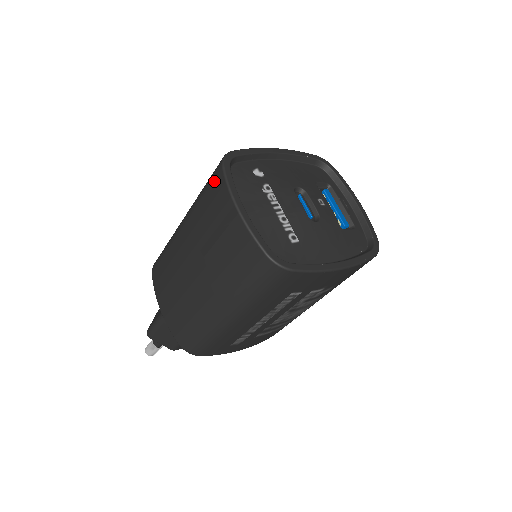
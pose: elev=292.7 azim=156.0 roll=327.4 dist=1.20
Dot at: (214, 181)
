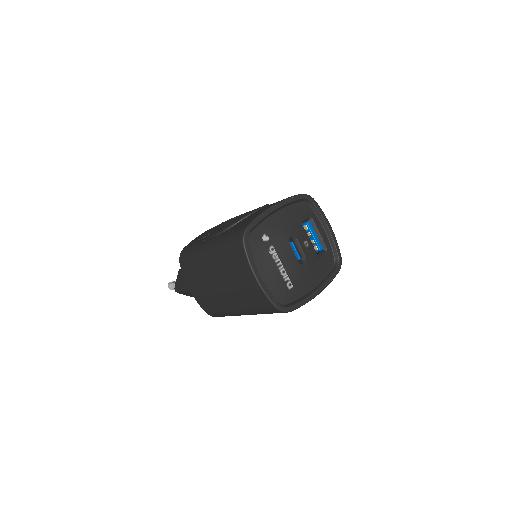
Dot at: (237, 250)
